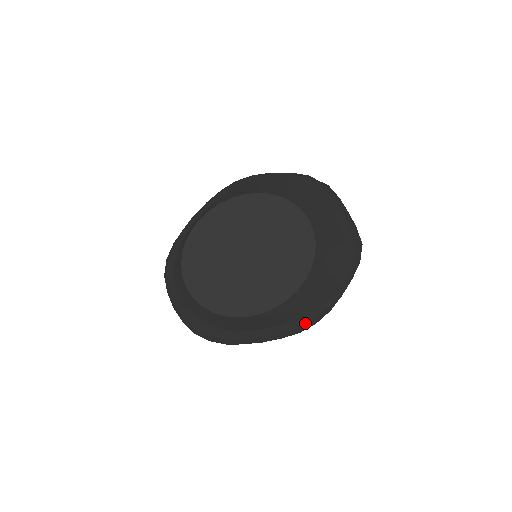
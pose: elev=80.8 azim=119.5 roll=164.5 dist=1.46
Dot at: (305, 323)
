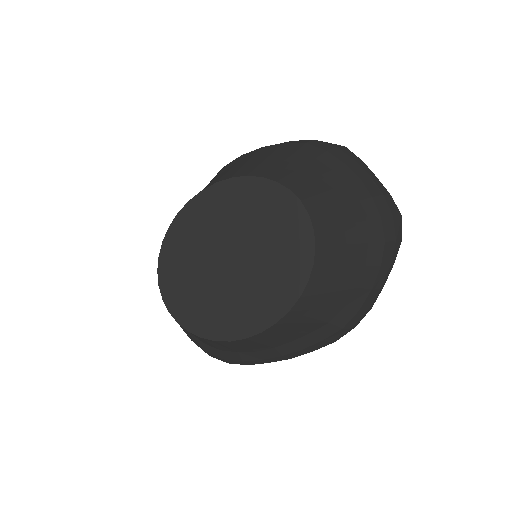
Dot at: (334, 331)
